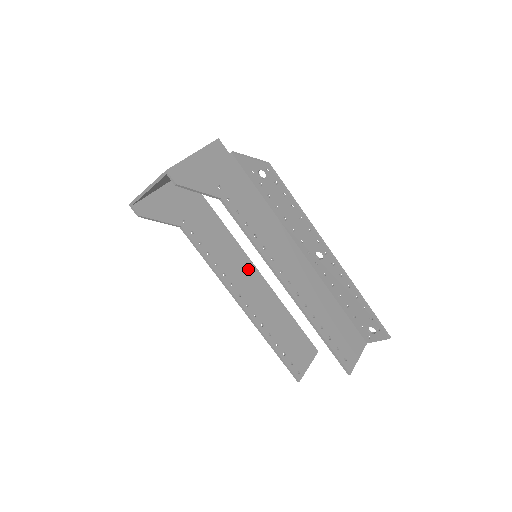
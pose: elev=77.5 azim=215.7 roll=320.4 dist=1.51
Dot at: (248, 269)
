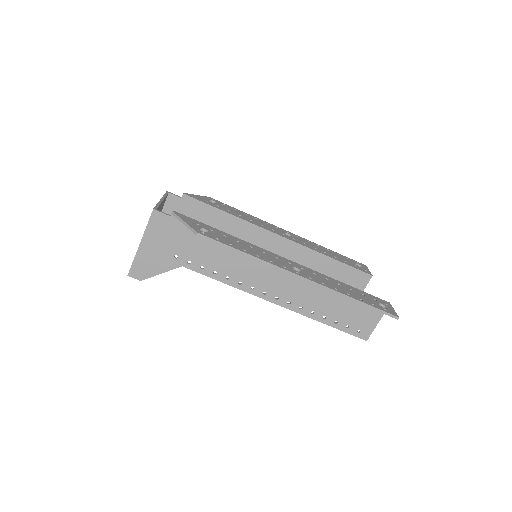
Dot at: (269, 241)
